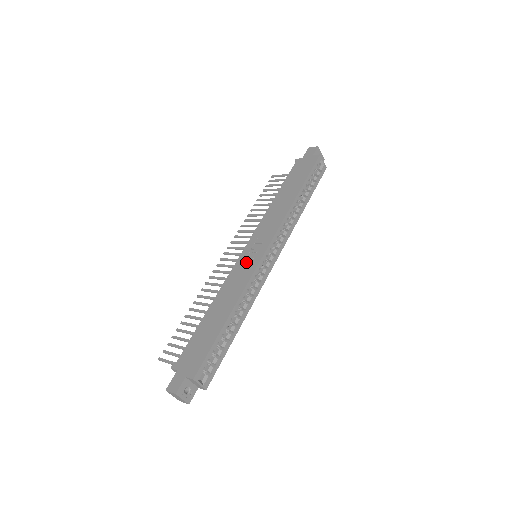
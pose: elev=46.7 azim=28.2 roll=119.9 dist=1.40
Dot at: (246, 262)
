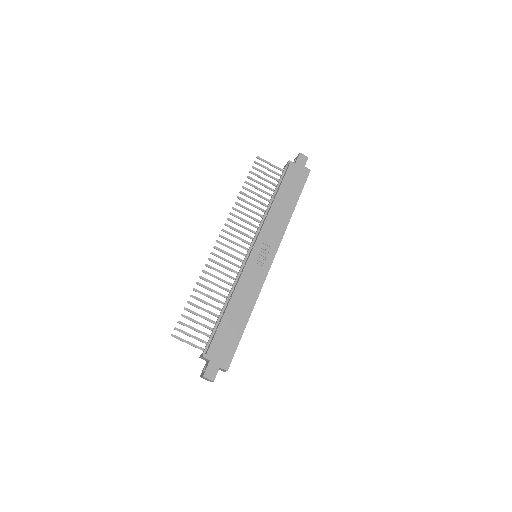
Dot at: (257, 267)
